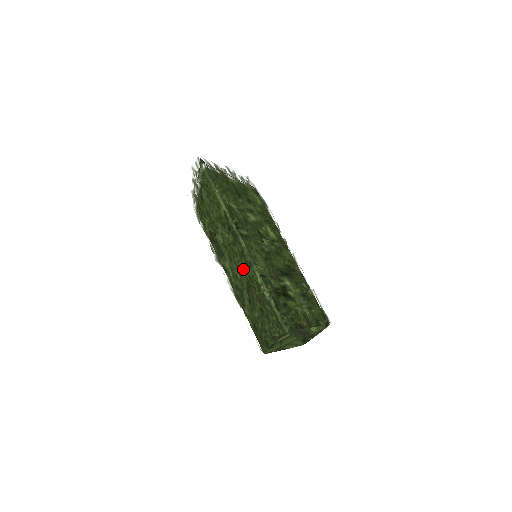
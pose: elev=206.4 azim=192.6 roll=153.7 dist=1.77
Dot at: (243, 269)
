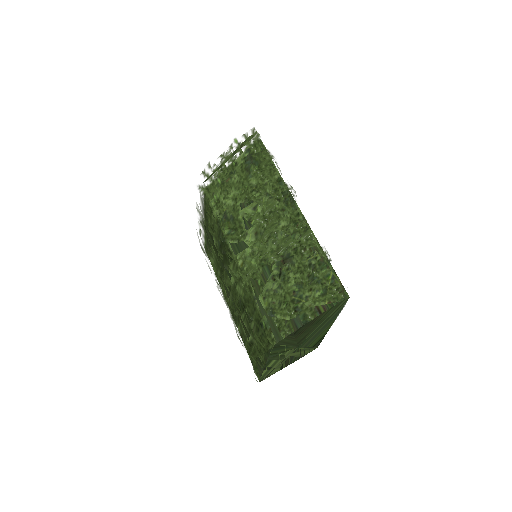
Dot at: (291, 235)
